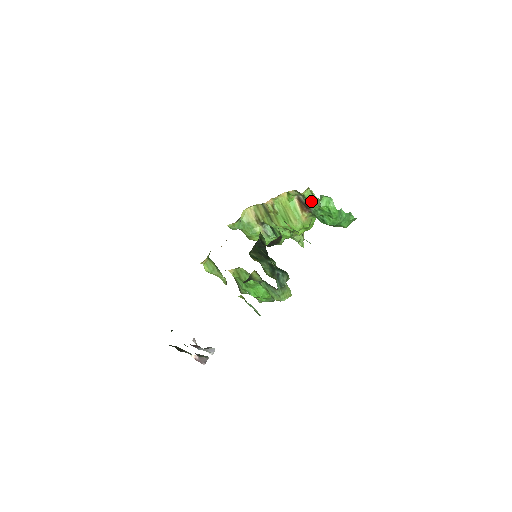
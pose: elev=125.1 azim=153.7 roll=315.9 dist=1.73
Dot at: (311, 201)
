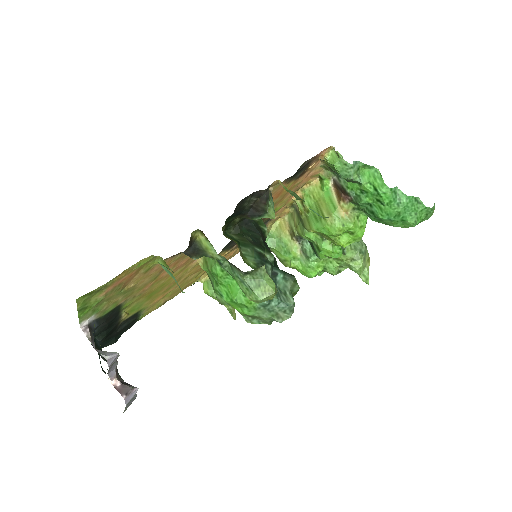
Dot at: (339, 170)
